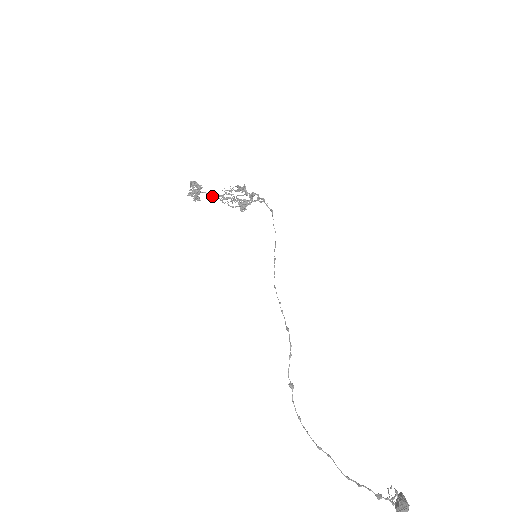
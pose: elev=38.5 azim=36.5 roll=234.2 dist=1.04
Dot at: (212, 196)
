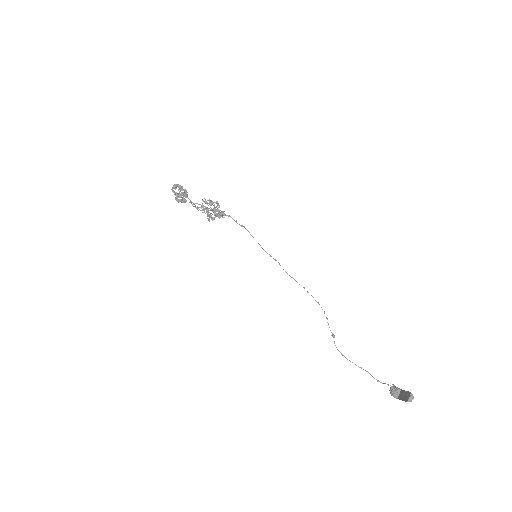
Dot at: (191, 202)
